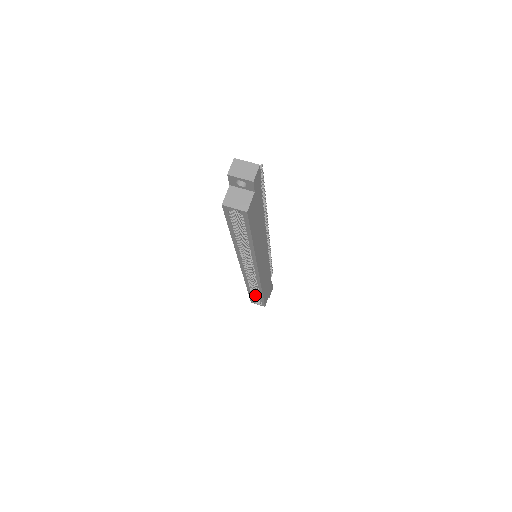
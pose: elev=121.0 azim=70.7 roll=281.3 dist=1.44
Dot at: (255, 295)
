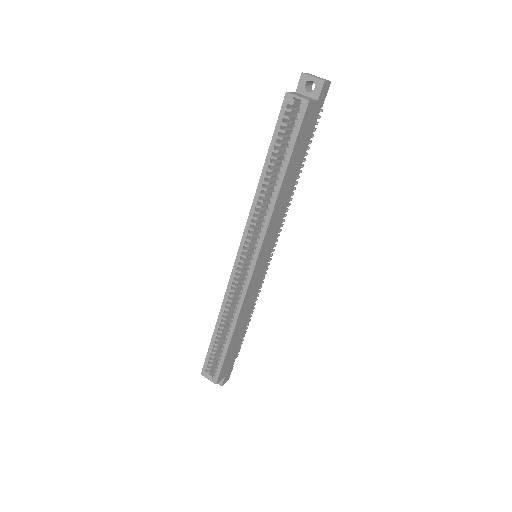
Dot at: (216, 351)
